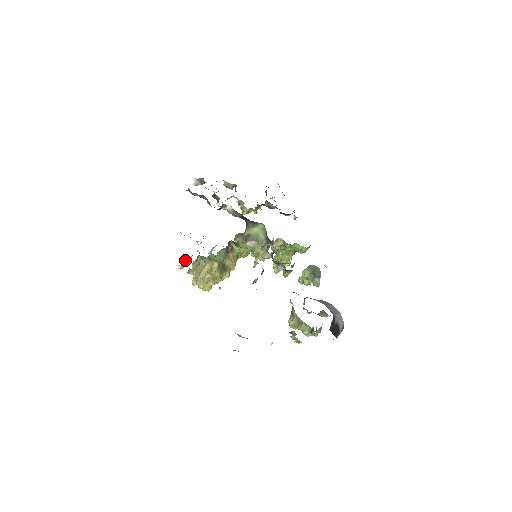
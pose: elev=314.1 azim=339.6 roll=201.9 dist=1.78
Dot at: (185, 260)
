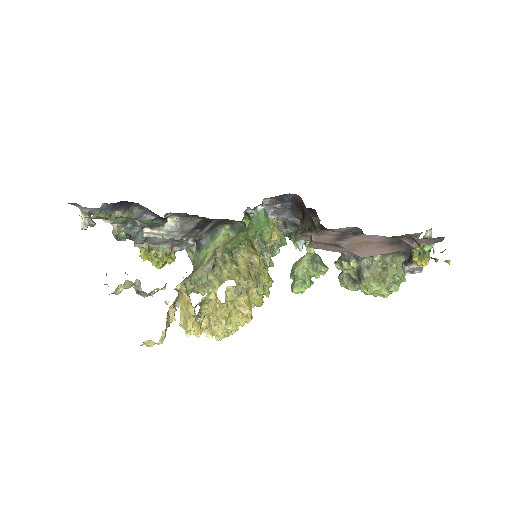
Dot at: (167, 312)
